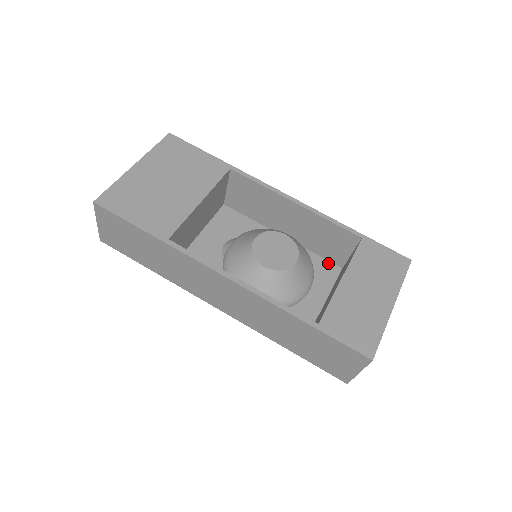
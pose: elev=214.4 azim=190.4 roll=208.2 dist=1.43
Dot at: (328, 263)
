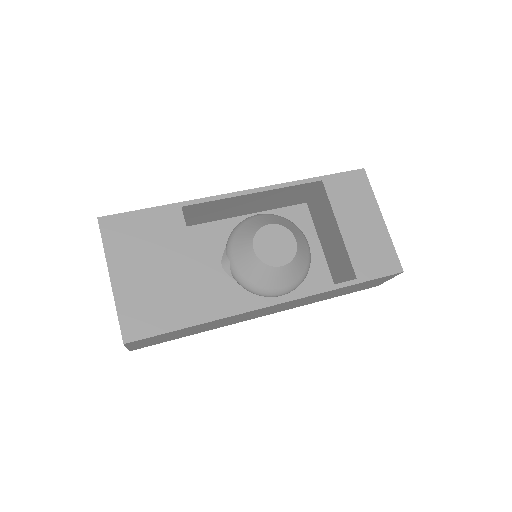
Dot at: (295, 207)
